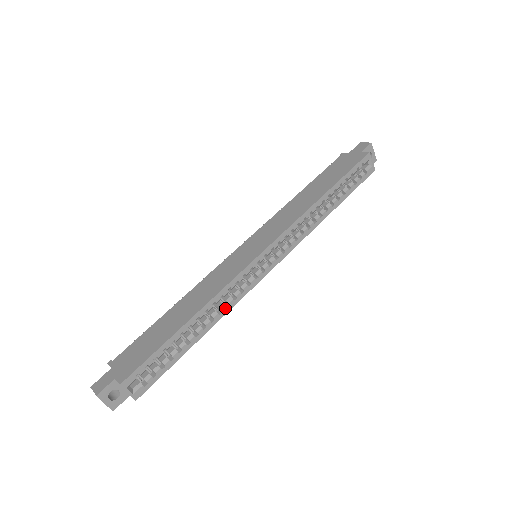
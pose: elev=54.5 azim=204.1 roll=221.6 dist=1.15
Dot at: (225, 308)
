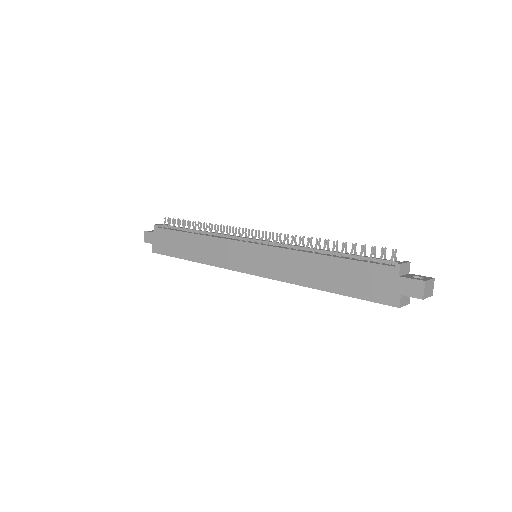
Dot at: occluded
